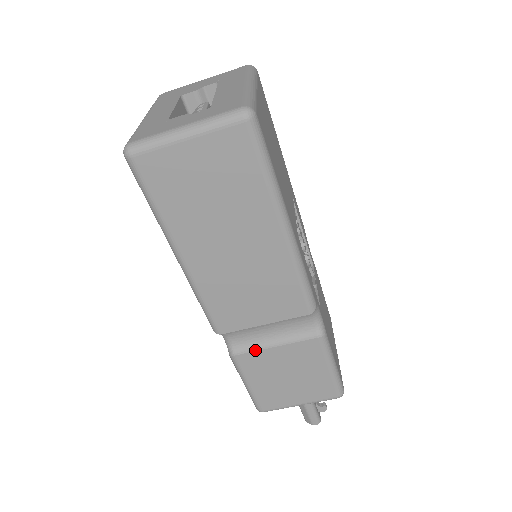
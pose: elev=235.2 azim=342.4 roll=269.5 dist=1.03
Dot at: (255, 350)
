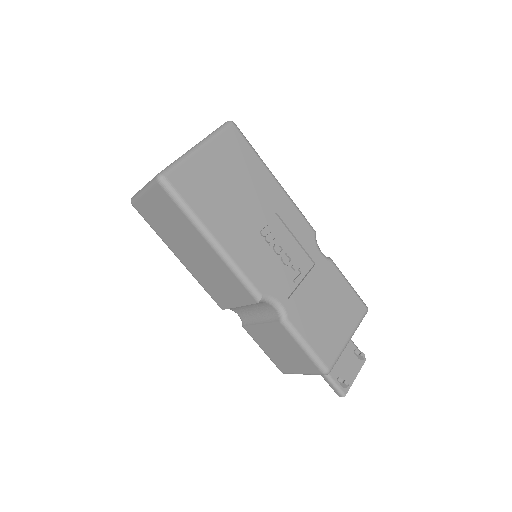
Dot at: (251, 324)
